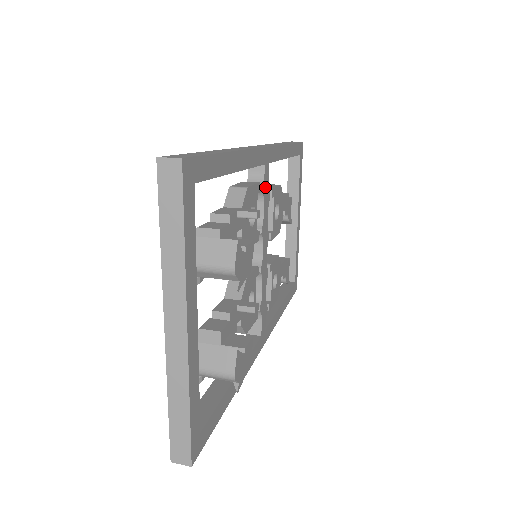
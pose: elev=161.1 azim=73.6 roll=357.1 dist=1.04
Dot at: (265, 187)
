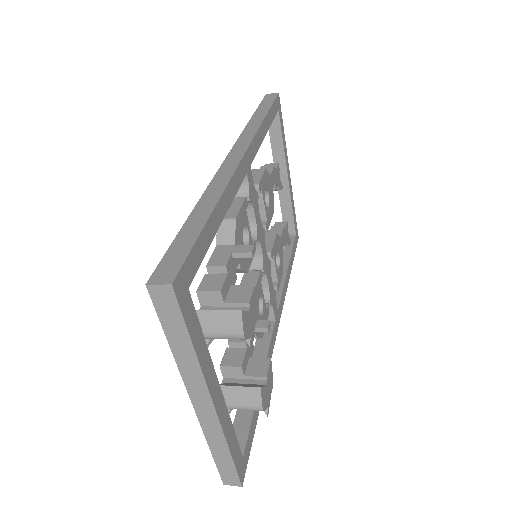
Dot at: (252, 193)
